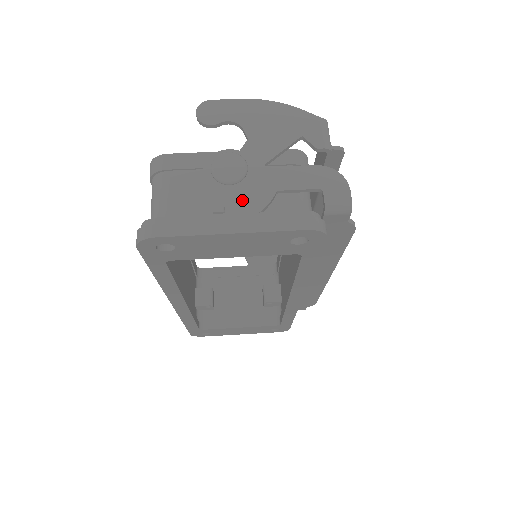
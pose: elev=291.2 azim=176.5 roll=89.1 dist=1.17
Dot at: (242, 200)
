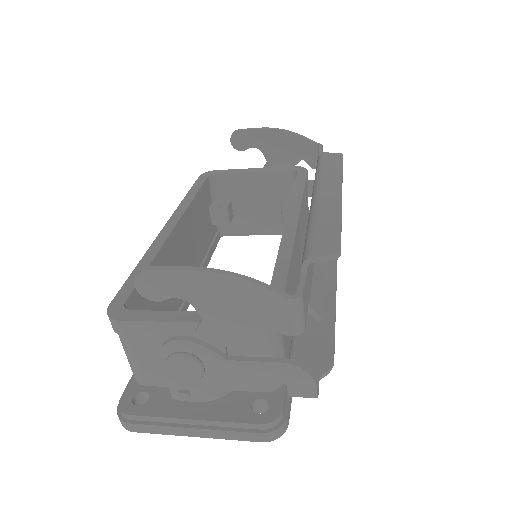
Dot at: (205, 386)
